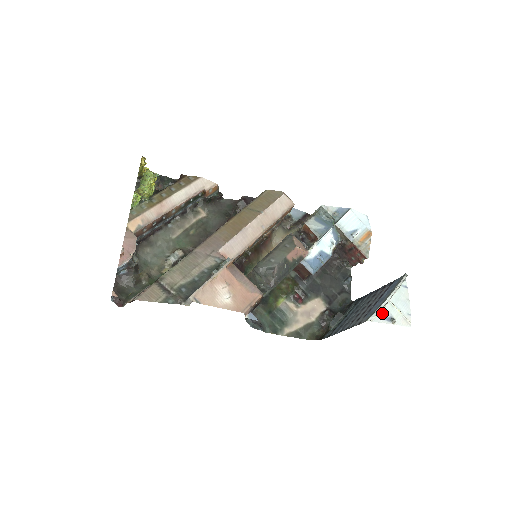
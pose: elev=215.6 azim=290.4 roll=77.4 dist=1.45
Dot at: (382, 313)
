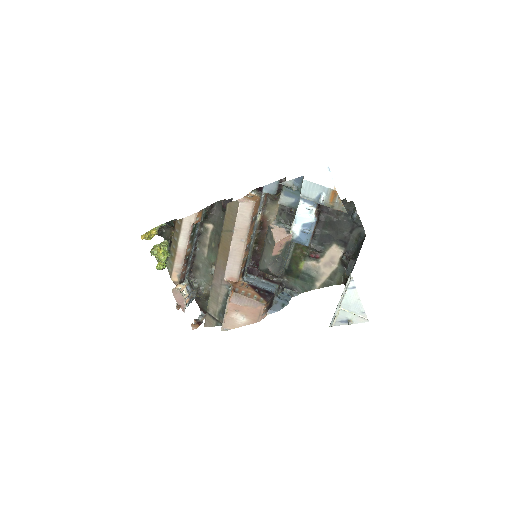
Dot at: (338, 319)
